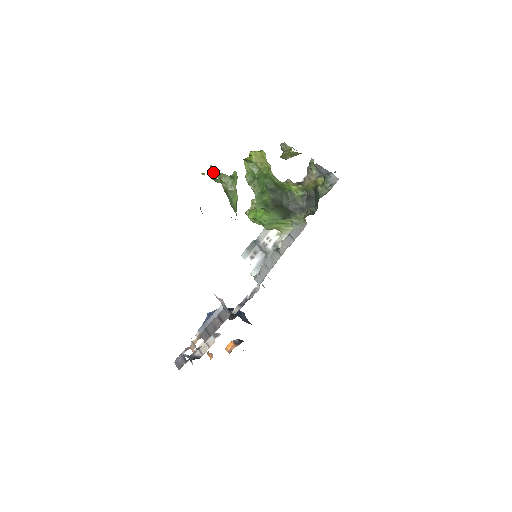
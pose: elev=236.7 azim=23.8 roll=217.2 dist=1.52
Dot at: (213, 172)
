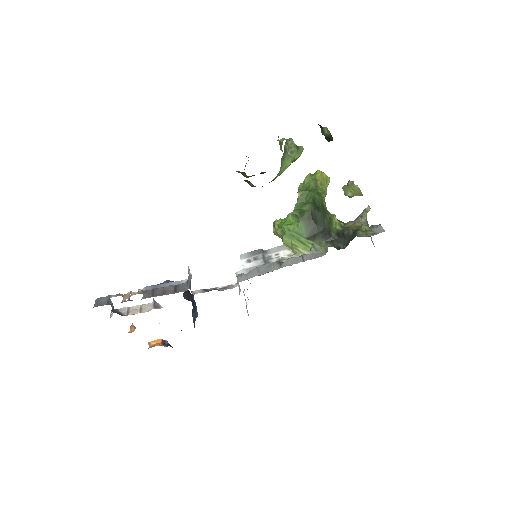
Dot at: (282, 142)
